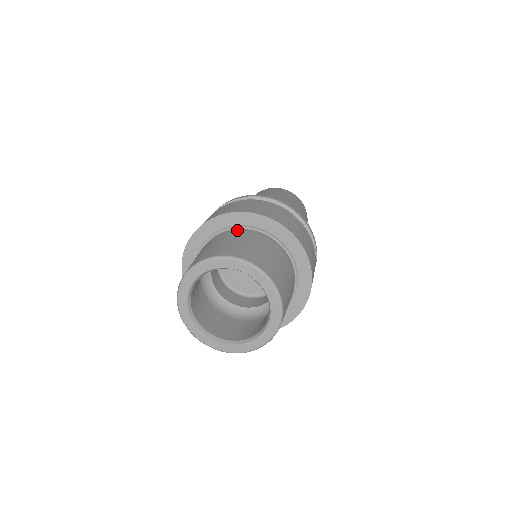
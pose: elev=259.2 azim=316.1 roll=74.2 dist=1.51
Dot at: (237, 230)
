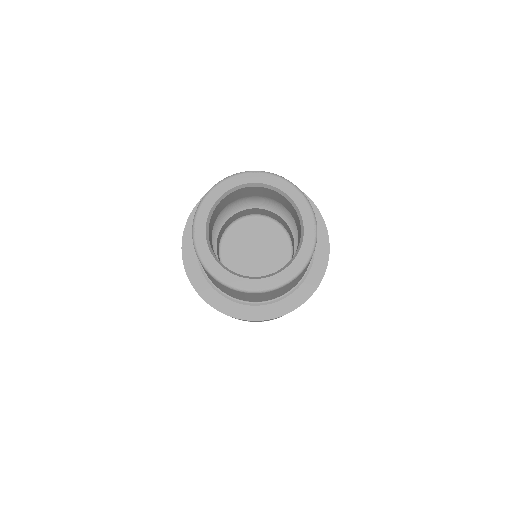
Dot at: occluded
